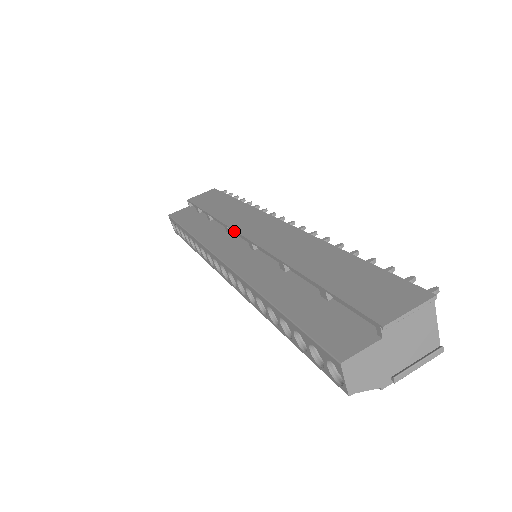
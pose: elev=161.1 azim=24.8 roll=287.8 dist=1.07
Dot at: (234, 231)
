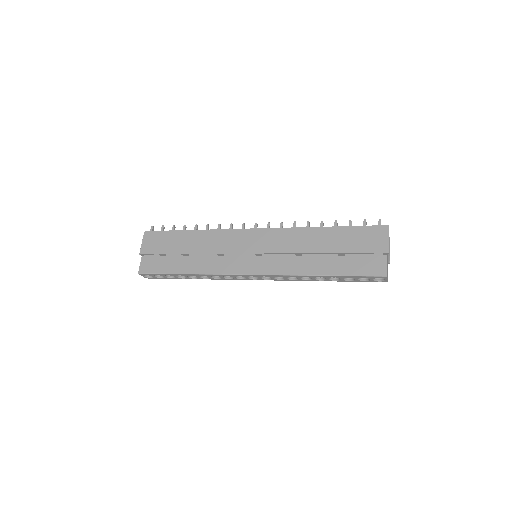
Dot at: occluded
